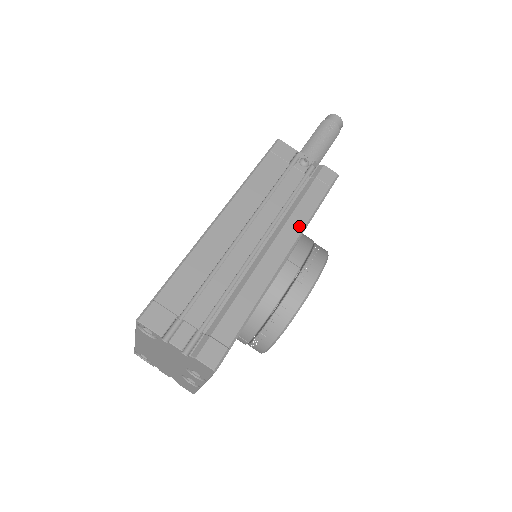
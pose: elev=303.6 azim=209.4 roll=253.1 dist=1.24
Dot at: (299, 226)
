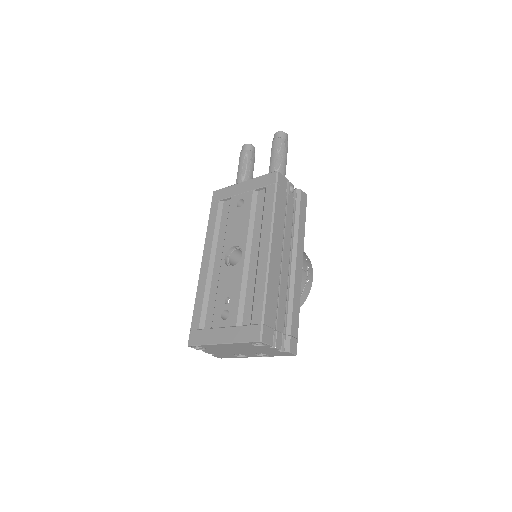
Dot at: (302, 243)
